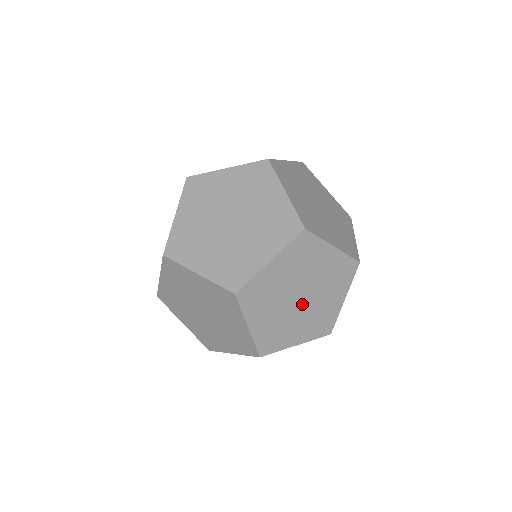
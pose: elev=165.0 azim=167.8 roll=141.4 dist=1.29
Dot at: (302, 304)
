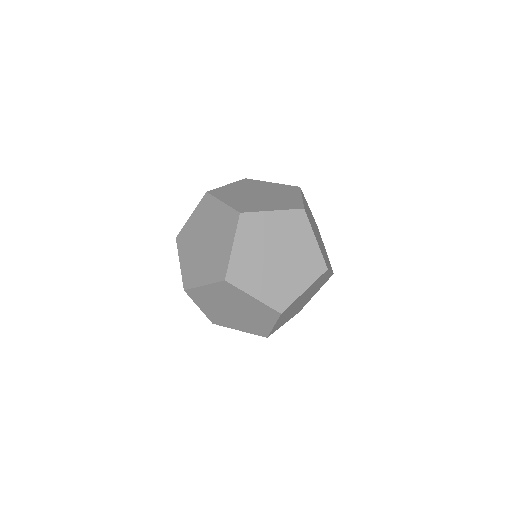
Dot at: (237, 314)
